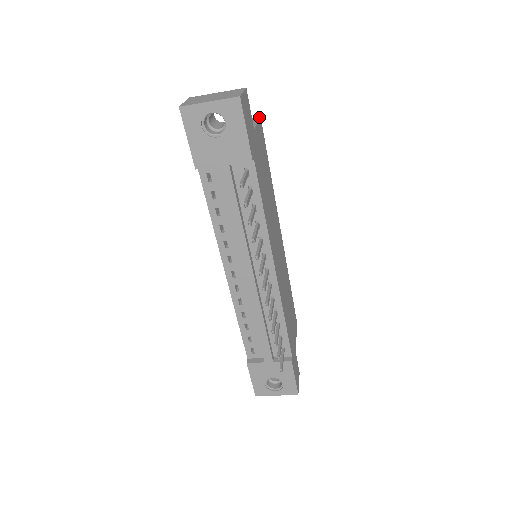
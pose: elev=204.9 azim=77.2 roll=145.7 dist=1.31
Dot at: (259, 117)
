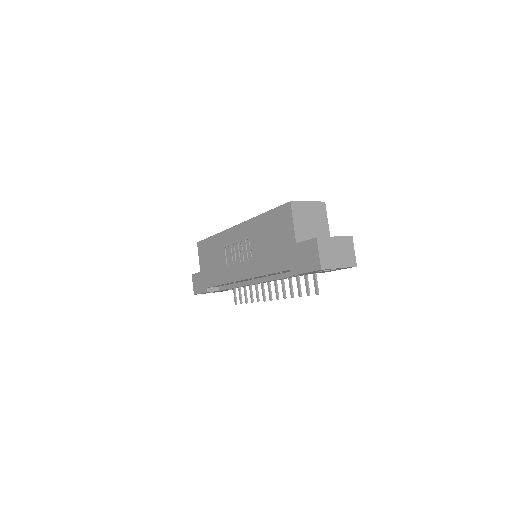
Dot at: (325, 205)
